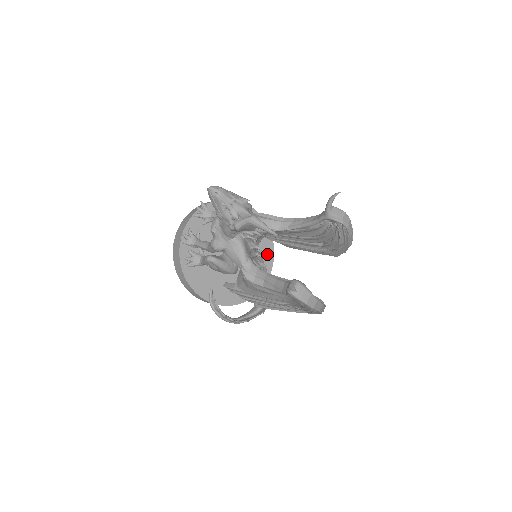
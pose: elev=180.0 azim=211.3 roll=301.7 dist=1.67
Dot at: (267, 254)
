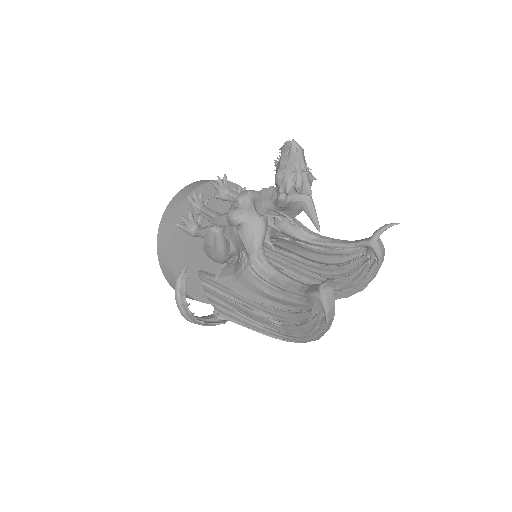
Dot at: occluded
